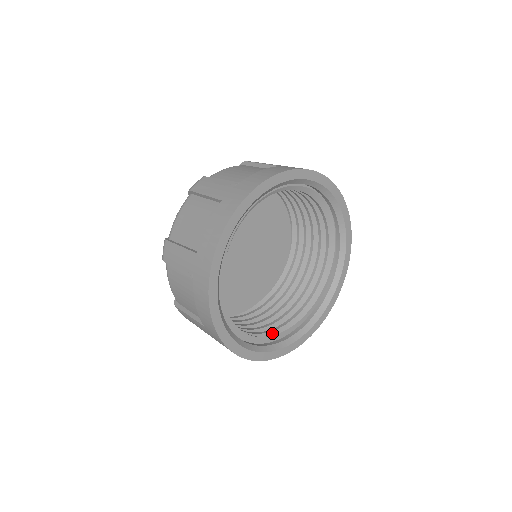
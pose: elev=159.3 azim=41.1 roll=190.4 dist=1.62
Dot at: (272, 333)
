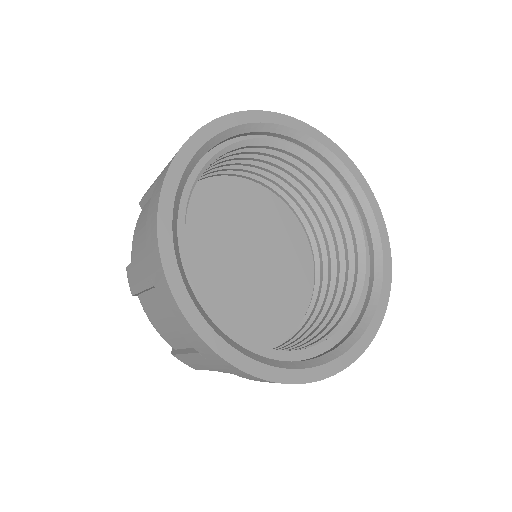
Dot at: occluded
